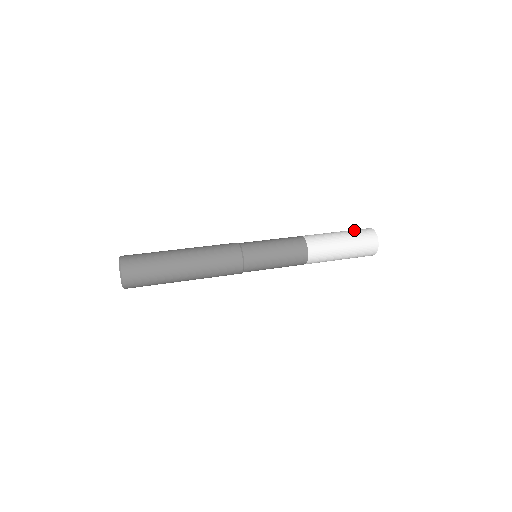
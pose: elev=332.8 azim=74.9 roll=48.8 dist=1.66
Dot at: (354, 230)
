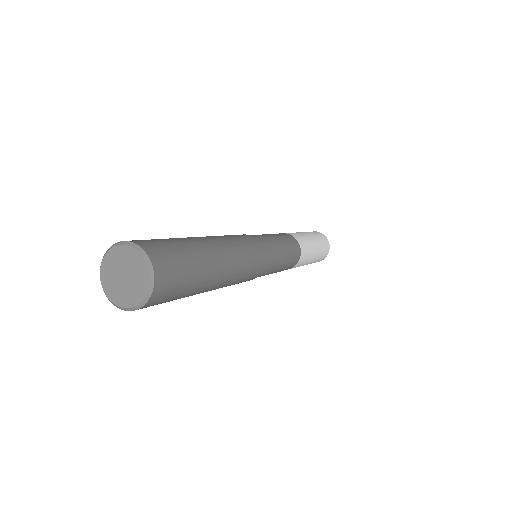
Dot at: (316, 234)
